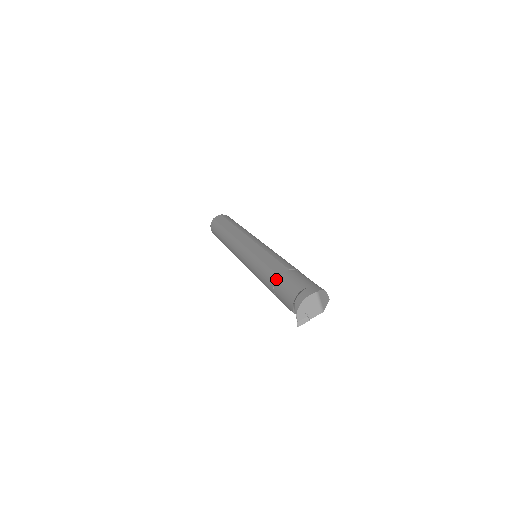
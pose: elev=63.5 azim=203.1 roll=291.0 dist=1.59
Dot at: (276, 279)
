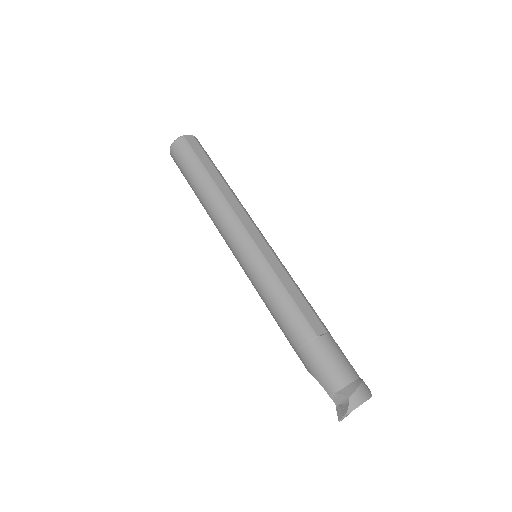
Dot at: (314, 339)
